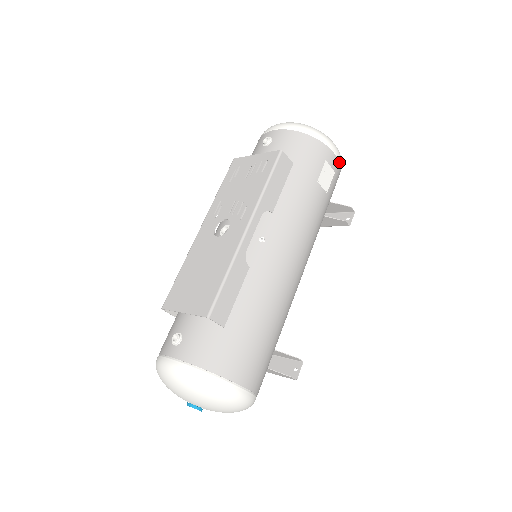
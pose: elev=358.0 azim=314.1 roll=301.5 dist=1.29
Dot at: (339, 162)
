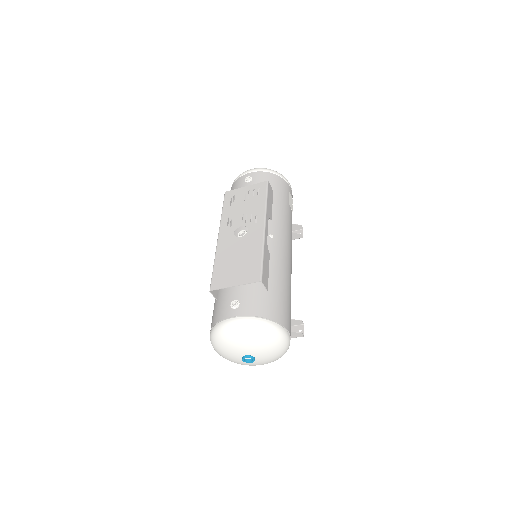
Dot at: occluded
